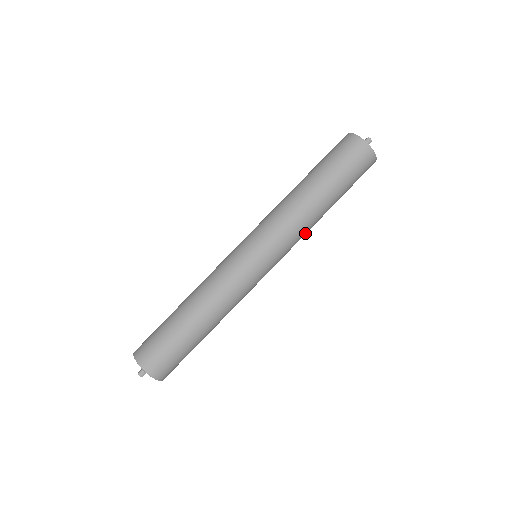
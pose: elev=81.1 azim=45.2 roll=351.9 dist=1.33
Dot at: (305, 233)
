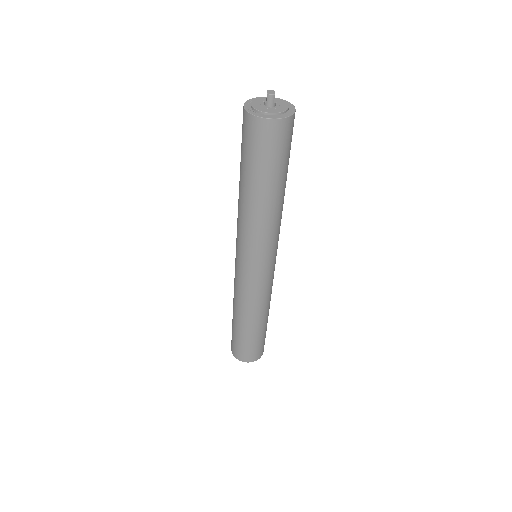
Dot at: (280, 221)
